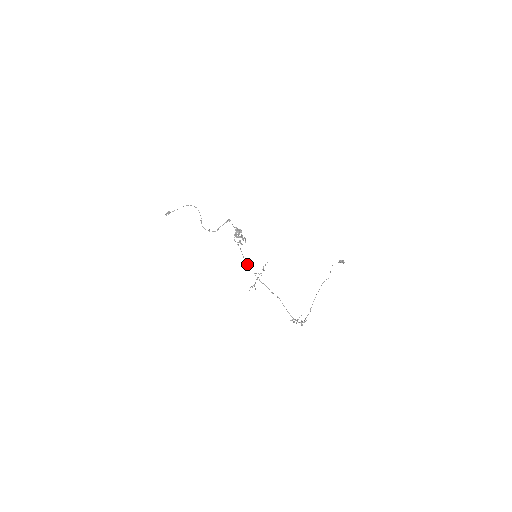
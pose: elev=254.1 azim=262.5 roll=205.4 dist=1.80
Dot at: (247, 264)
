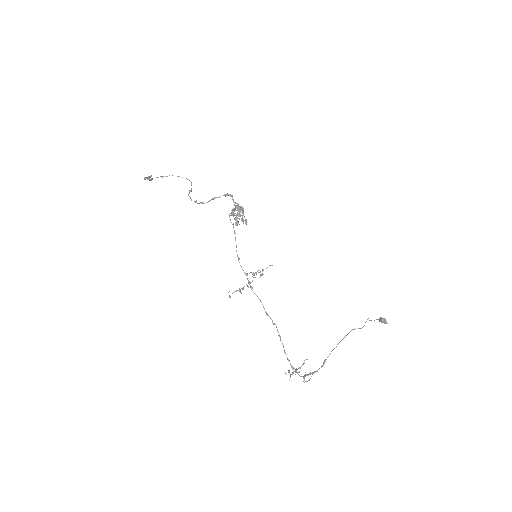
Dot at: occluded
